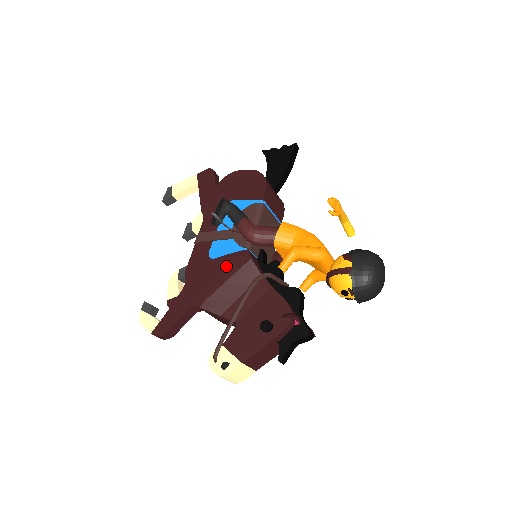
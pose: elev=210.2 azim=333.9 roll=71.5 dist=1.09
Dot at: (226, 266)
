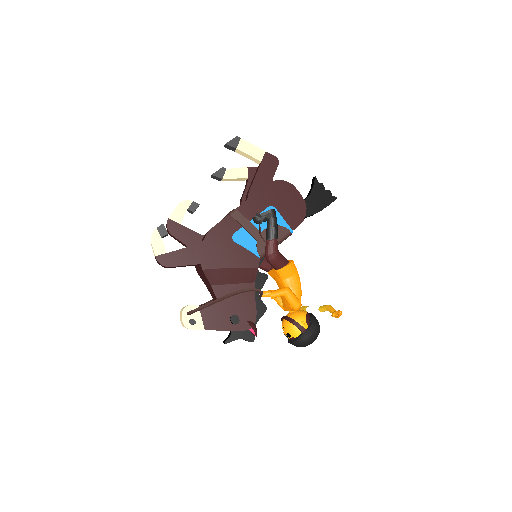
Dot at: (239, 257)
